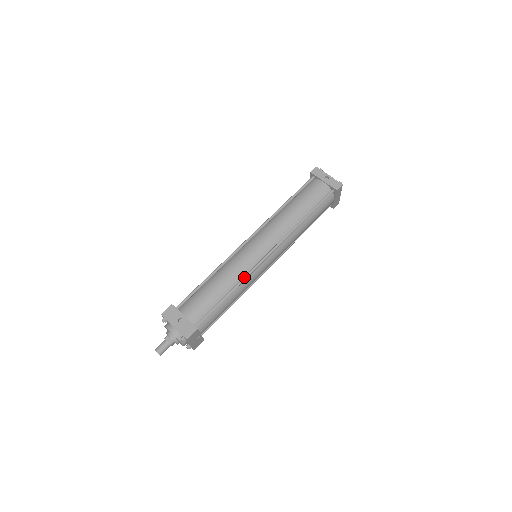
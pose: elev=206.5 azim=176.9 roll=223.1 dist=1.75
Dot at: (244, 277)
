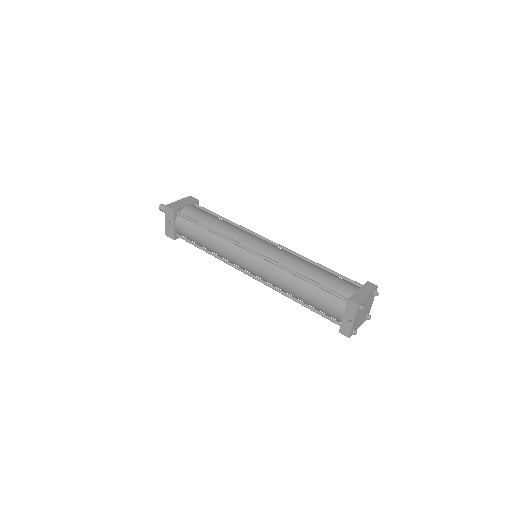
Dot at: (222, 260)
